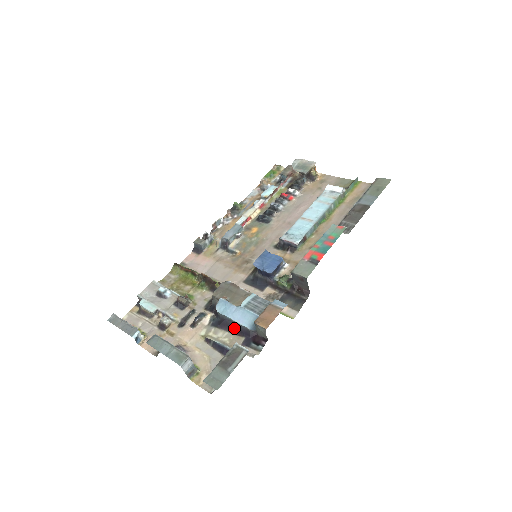
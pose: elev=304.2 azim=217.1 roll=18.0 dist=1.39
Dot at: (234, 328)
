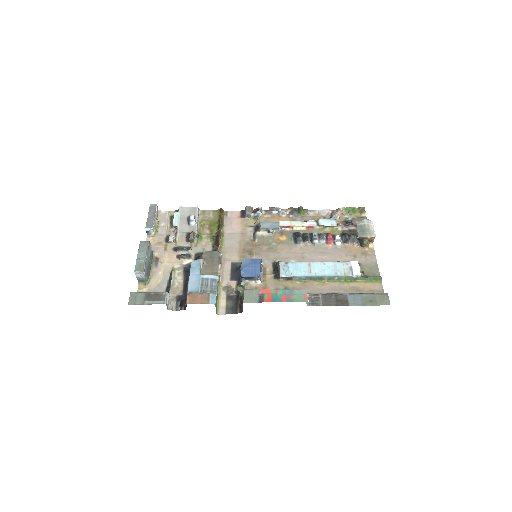
Dot at: (186, 283)
